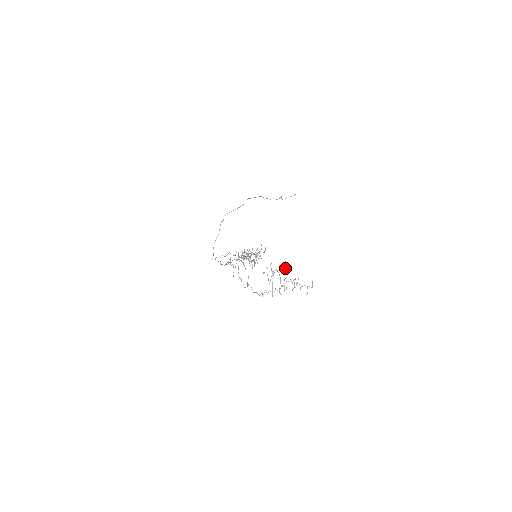
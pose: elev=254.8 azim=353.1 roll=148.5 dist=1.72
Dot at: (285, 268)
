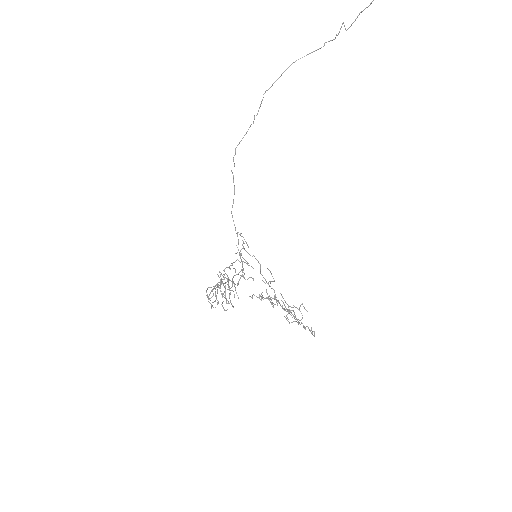
Dot at: (272, 303)
